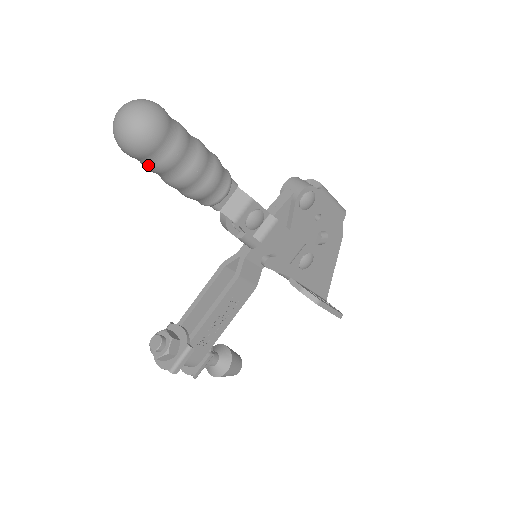
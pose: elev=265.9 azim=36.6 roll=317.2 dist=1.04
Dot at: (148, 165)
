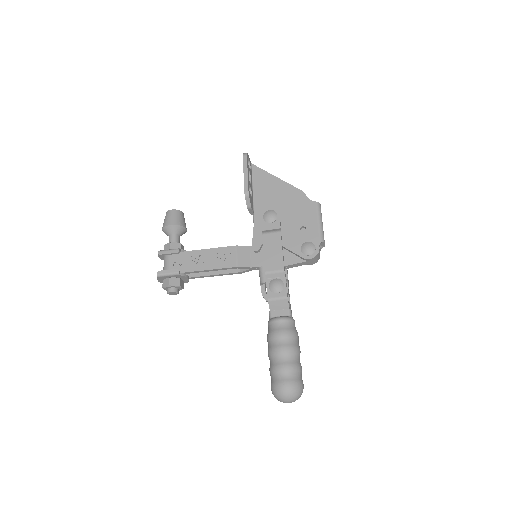
Dot at: occluded
